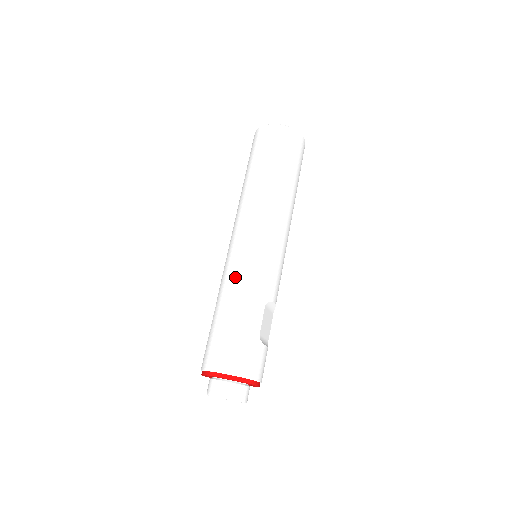
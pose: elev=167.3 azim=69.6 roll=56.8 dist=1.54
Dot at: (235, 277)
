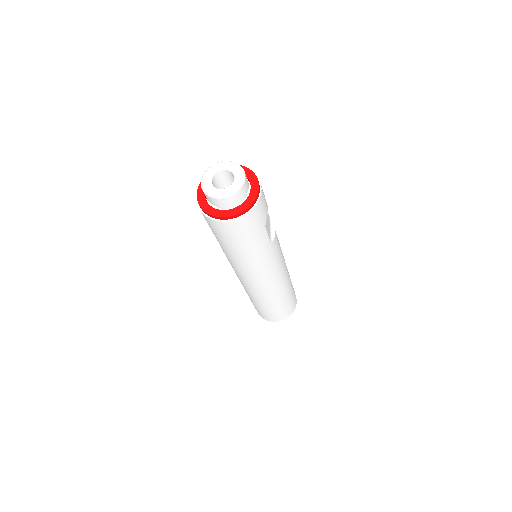
Dot at: occluded
